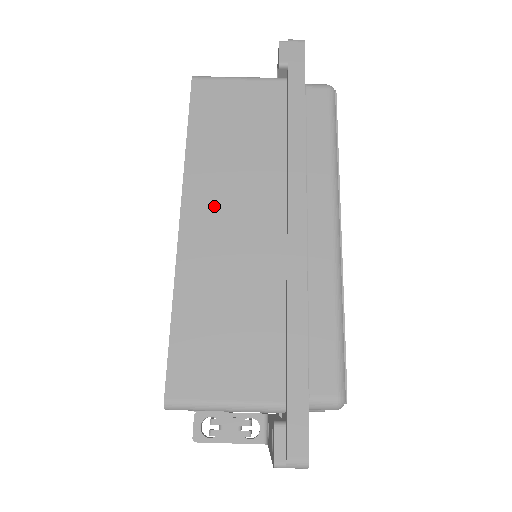
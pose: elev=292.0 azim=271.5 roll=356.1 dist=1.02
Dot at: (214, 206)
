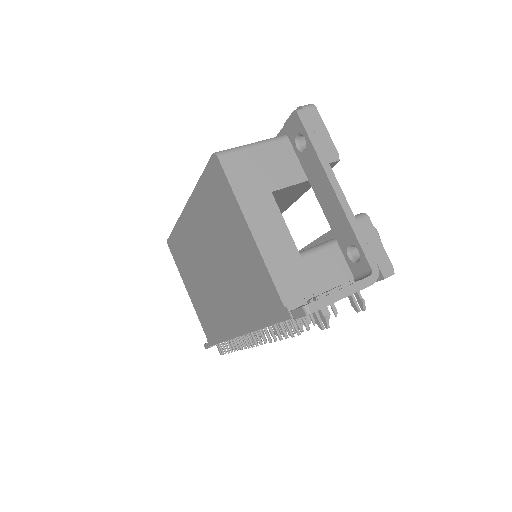
Dot at: occluded
